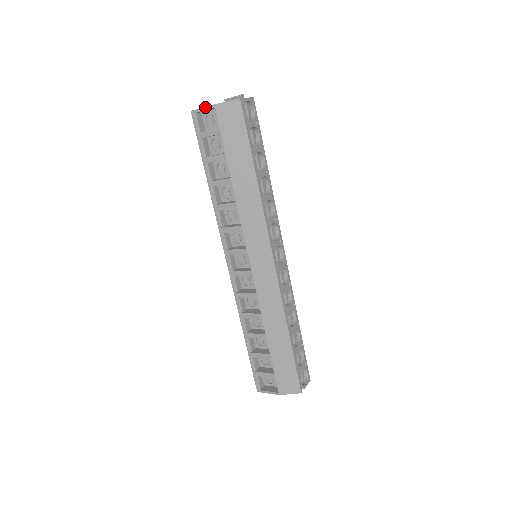
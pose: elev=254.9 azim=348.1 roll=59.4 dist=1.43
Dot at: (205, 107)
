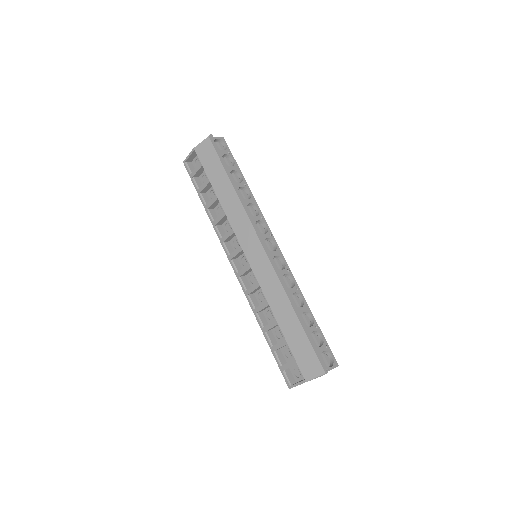
Dot at: (189, 153)
